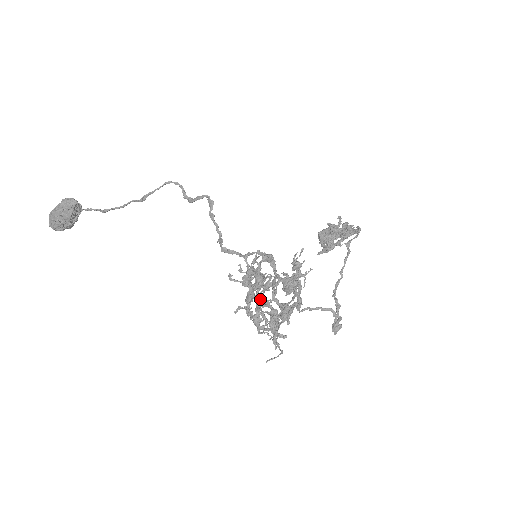
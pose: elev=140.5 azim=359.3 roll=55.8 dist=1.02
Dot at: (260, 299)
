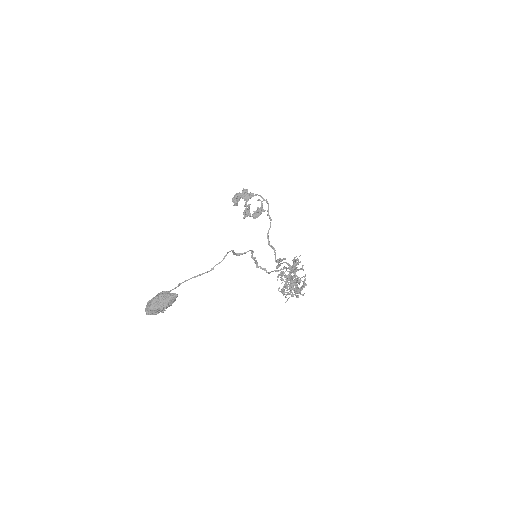
Dot at: occluded
